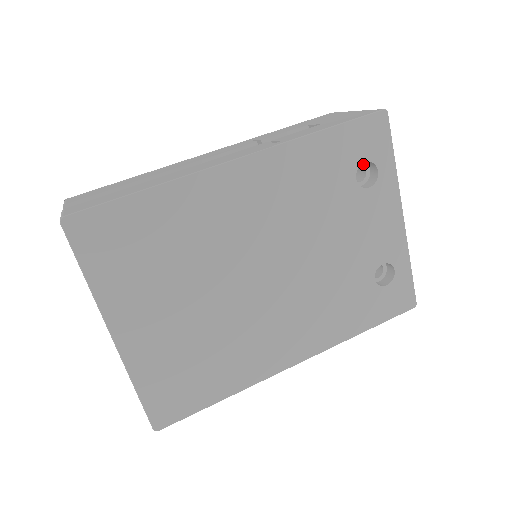
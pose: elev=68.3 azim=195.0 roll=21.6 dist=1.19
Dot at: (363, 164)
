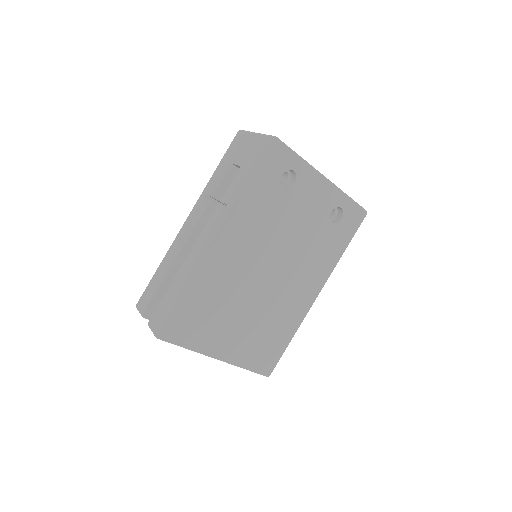
Dot at: occluded
